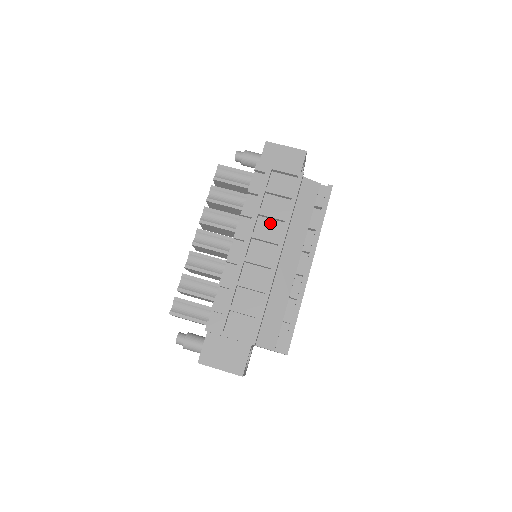
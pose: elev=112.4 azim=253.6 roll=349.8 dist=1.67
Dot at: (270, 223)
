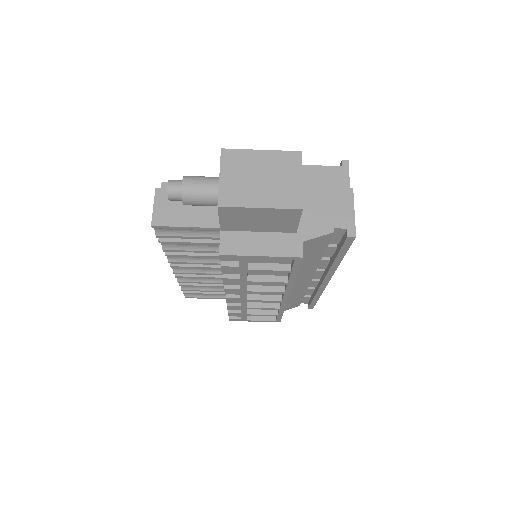
Dot at: occluded
